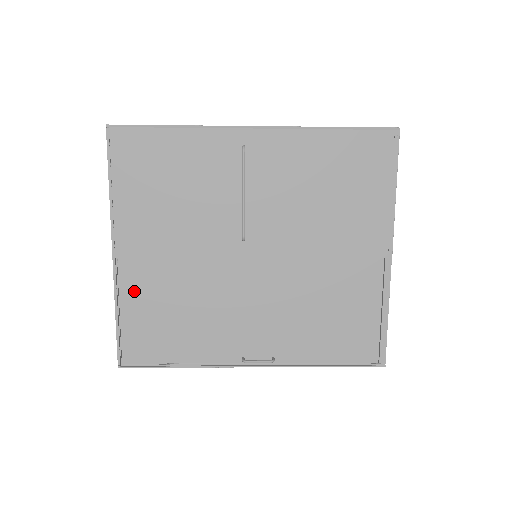
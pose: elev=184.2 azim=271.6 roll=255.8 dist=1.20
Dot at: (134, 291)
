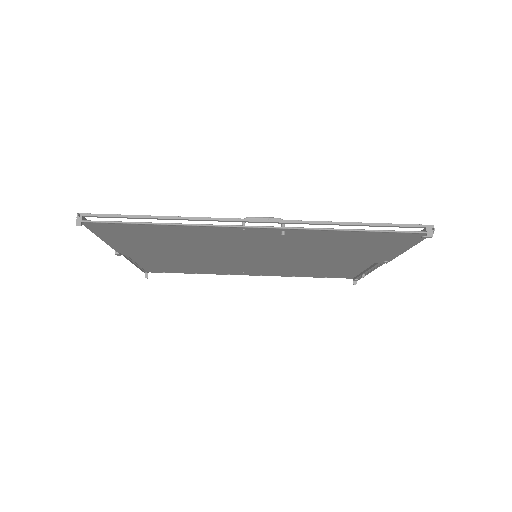
Dot at: (127, 246)
